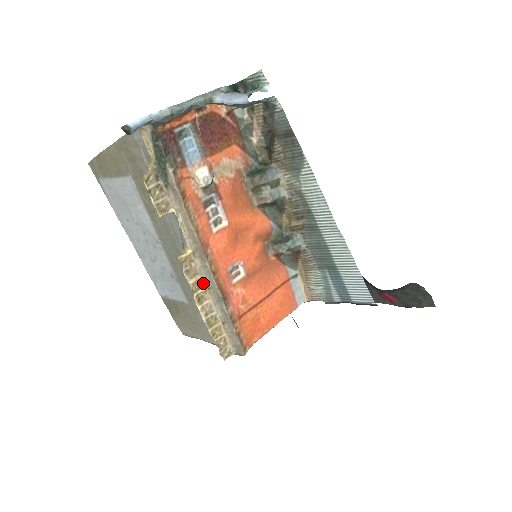
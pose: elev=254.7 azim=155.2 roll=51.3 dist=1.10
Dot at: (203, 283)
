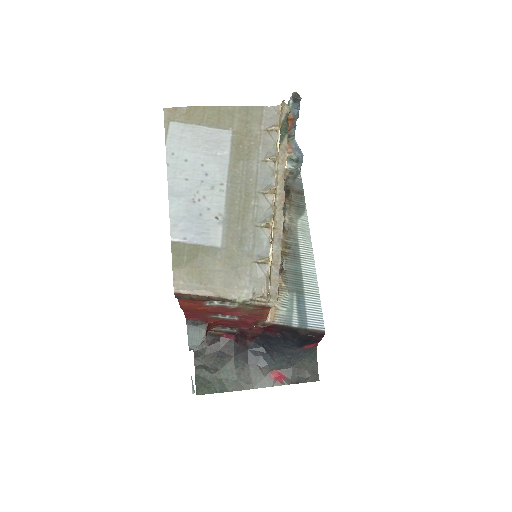
Dot at: occluded
